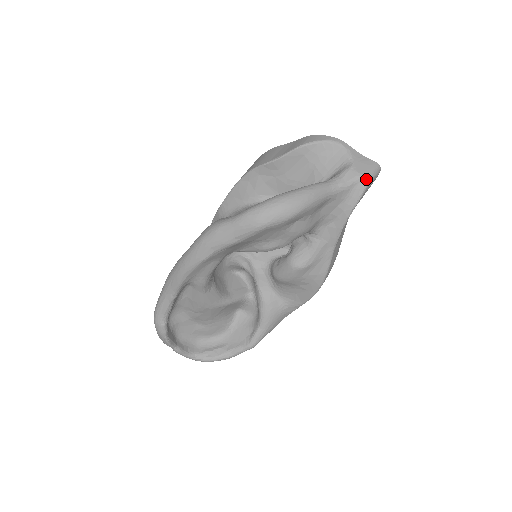
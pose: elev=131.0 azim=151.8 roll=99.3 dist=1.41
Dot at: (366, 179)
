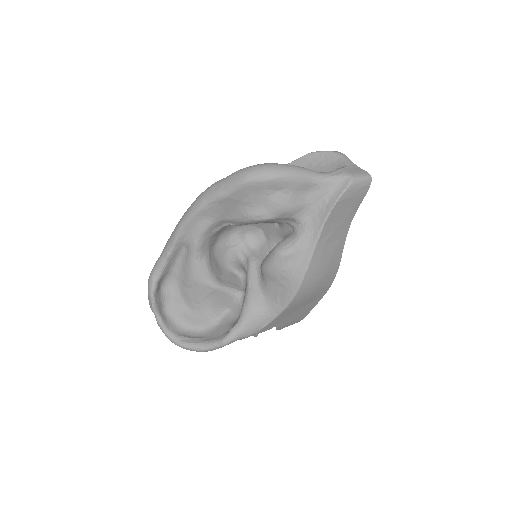
Dot at: (352, 177)
